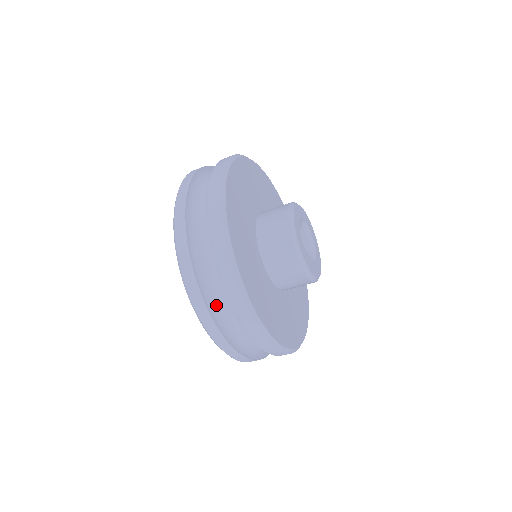
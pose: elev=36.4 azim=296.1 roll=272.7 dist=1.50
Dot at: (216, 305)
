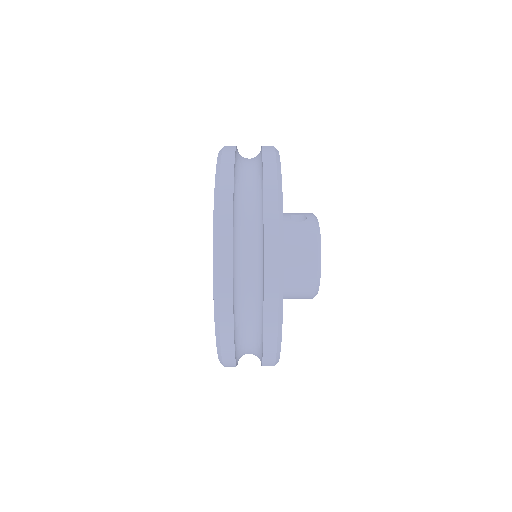
Dot at: occluded
